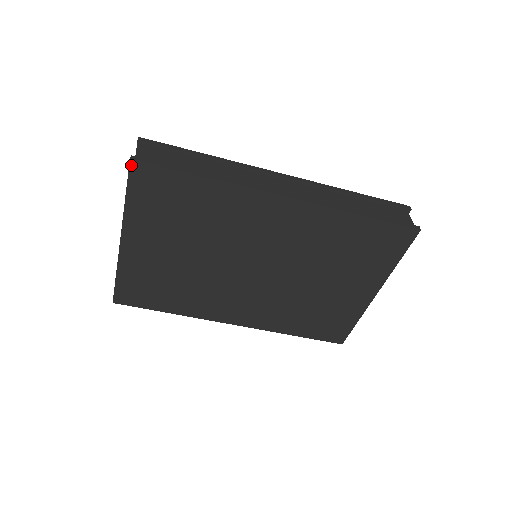
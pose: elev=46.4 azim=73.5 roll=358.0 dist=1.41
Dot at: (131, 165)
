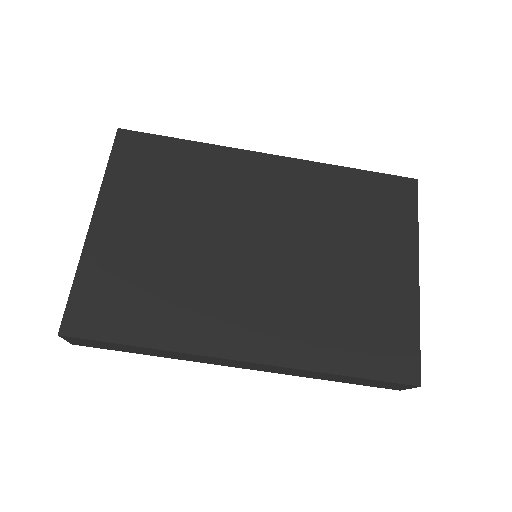
Dot at: (118, 134)
